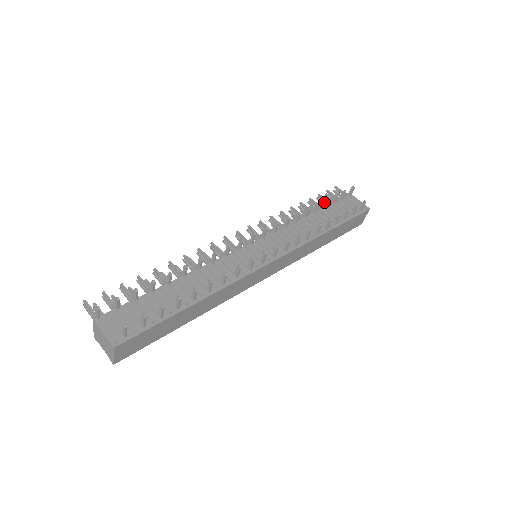
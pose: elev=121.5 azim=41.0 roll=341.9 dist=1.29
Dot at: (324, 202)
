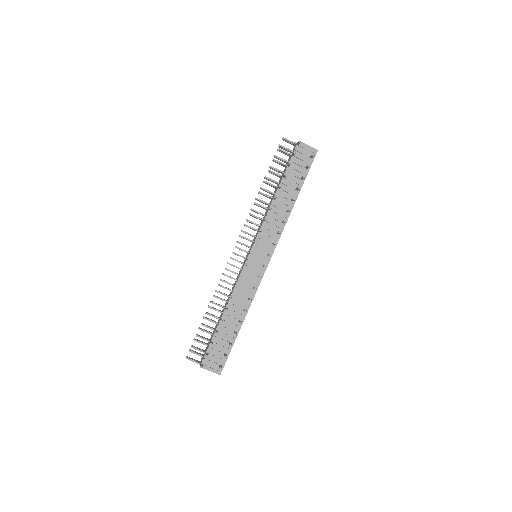
Dot at: (283, 176)
